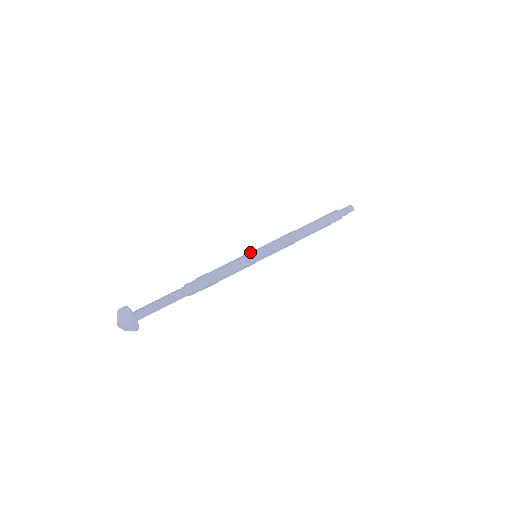
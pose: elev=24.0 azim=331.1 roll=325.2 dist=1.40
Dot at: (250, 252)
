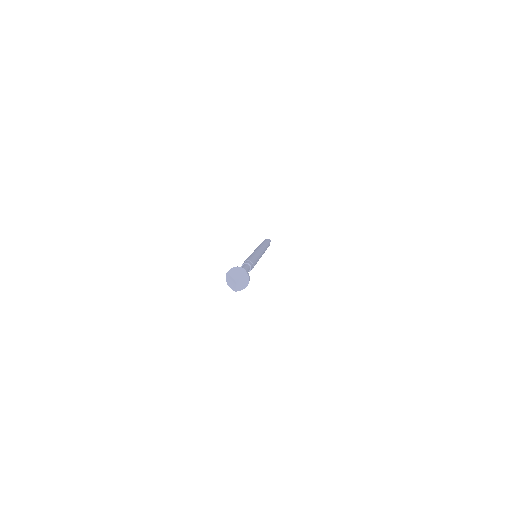
Dot at: (253, 252)
